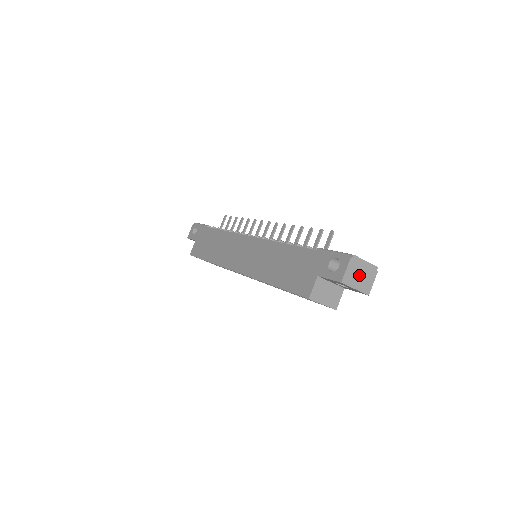
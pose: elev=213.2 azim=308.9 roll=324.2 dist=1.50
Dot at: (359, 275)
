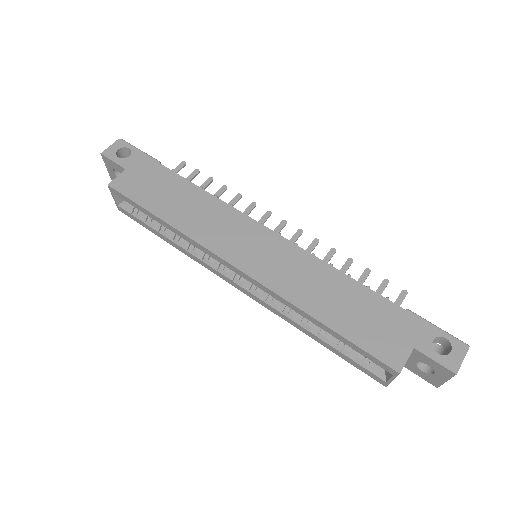
Dot at: occluded
